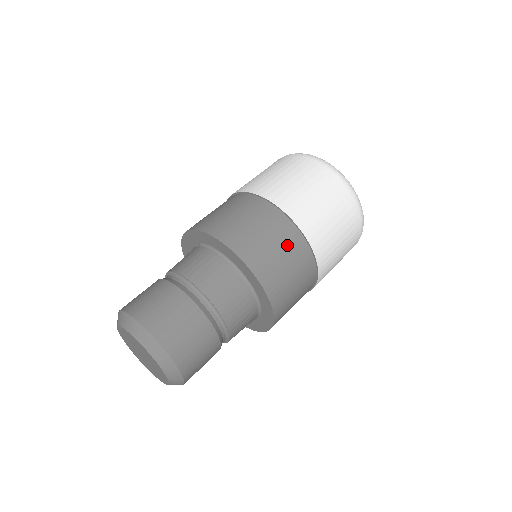
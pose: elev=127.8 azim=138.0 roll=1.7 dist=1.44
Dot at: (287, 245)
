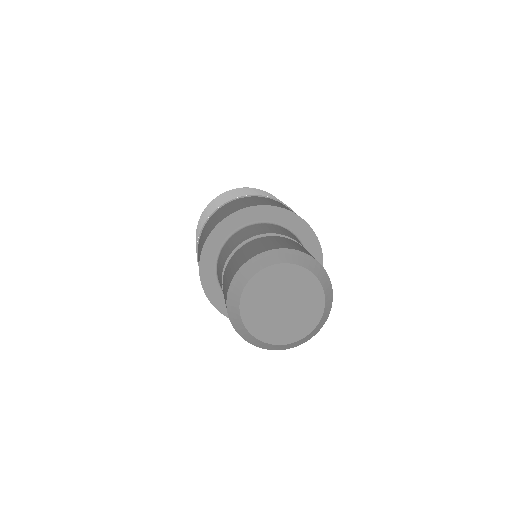
Dot at: occluded
